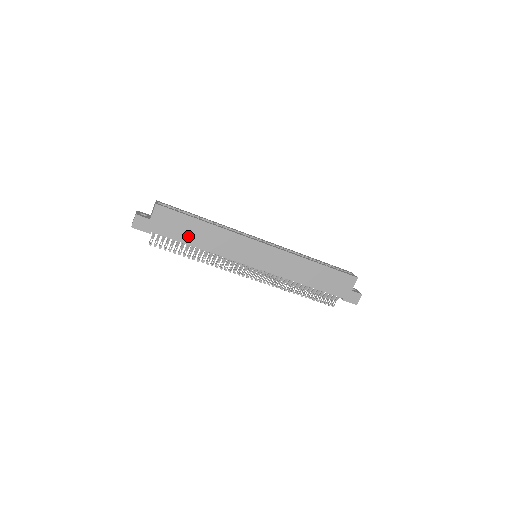
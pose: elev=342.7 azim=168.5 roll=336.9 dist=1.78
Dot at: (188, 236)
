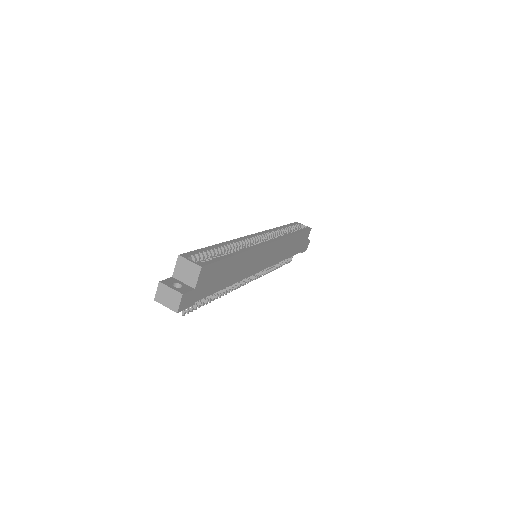
Dot at: (223, 280)
